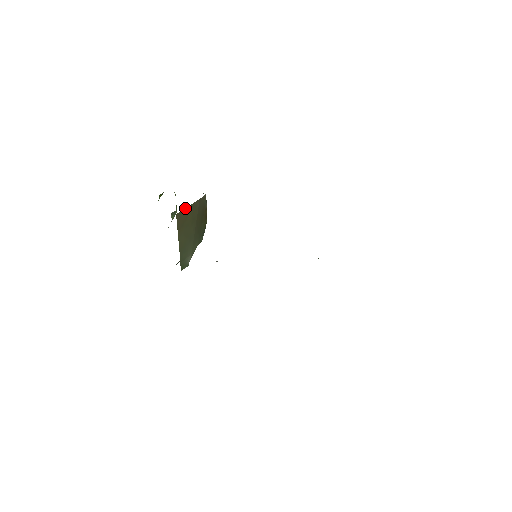
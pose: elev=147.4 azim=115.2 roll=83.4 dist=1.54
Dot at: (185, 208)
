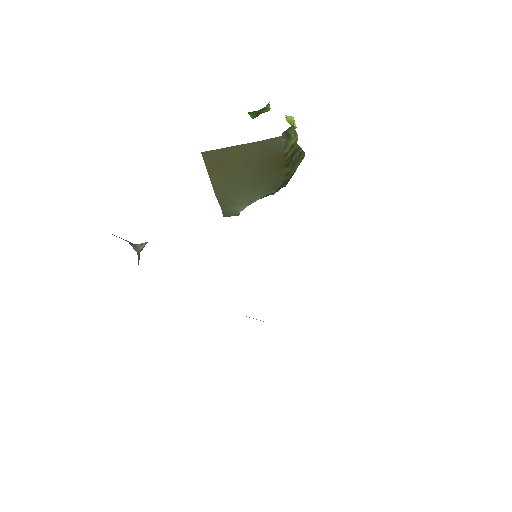
Dot at: occluded
